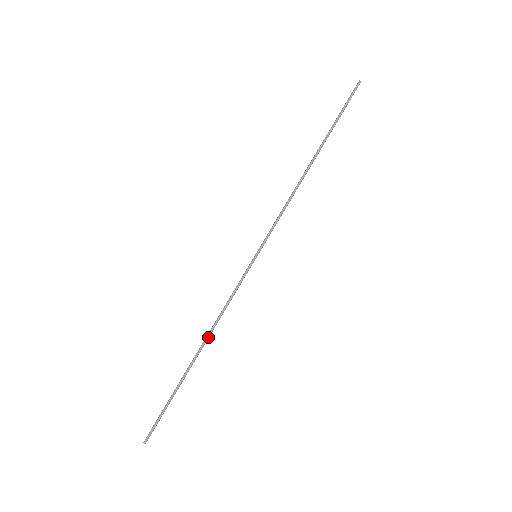
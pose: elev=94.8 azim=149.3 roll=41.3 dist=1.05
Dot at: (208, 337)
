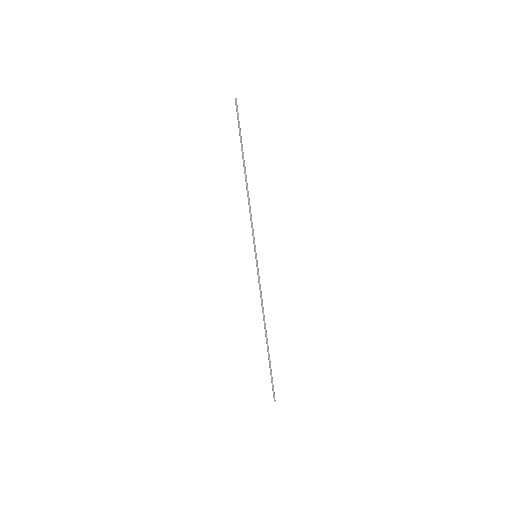
Dot at: occluded
